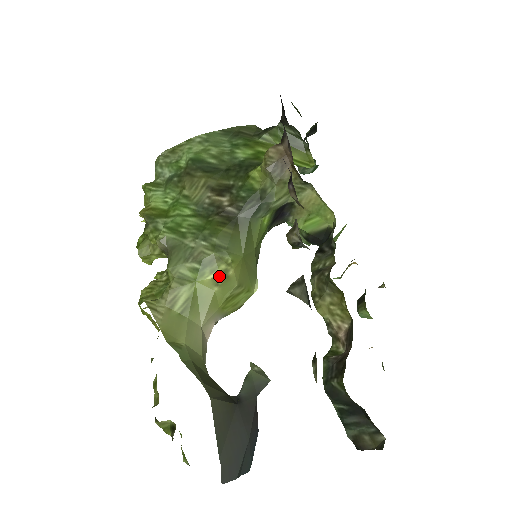
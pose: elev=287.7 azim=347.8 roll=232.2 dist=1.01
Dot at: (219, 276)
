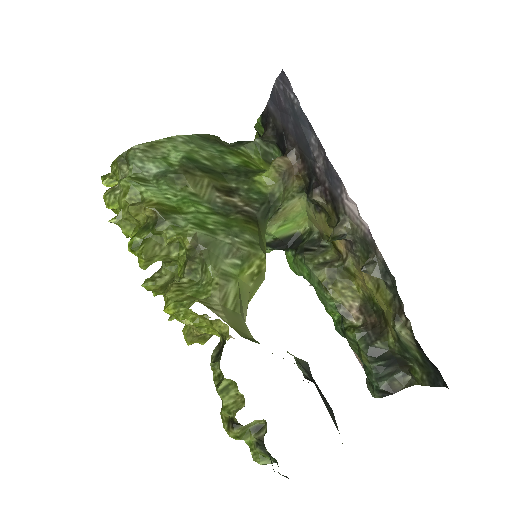
Dot at: (255, 271)
